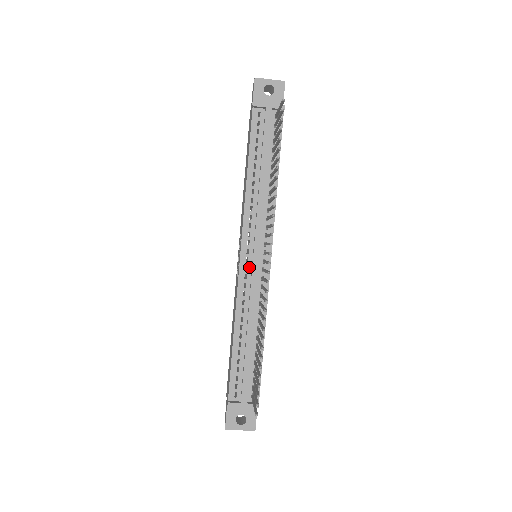
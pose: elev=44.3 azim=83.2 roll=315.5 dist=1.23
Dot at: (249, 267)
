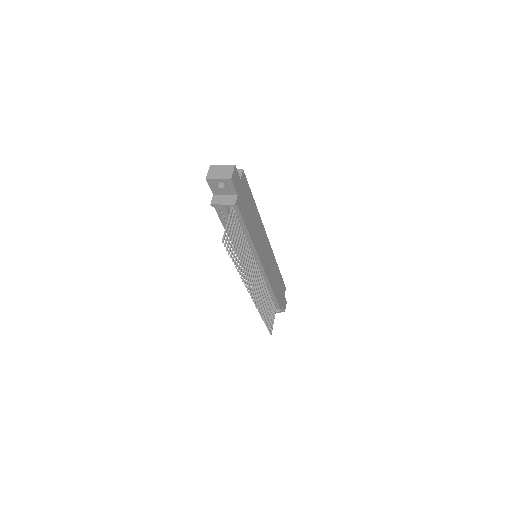
Dot at: occluded
